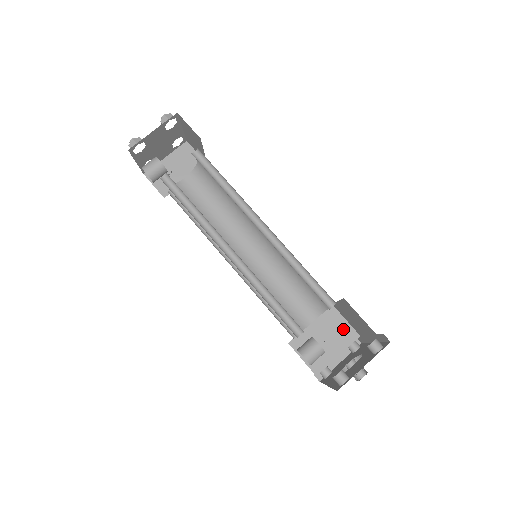
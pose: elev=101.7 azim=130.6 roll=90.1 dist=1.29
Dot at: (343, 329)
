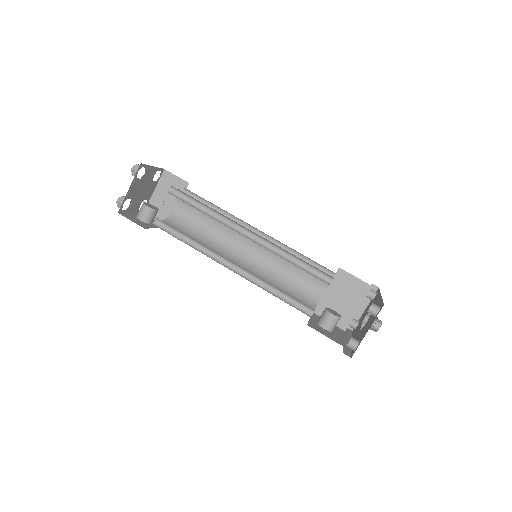
Dot at: (355, 285)
